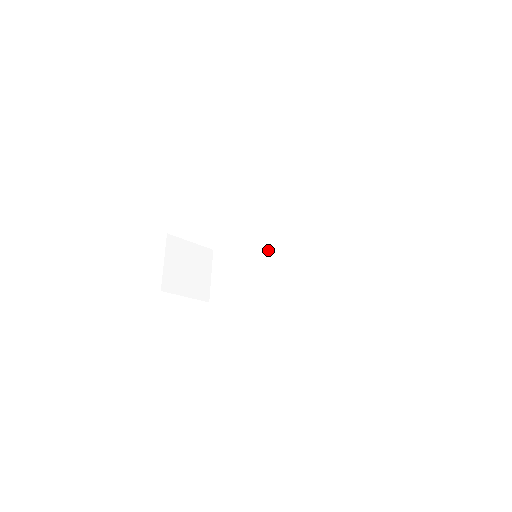
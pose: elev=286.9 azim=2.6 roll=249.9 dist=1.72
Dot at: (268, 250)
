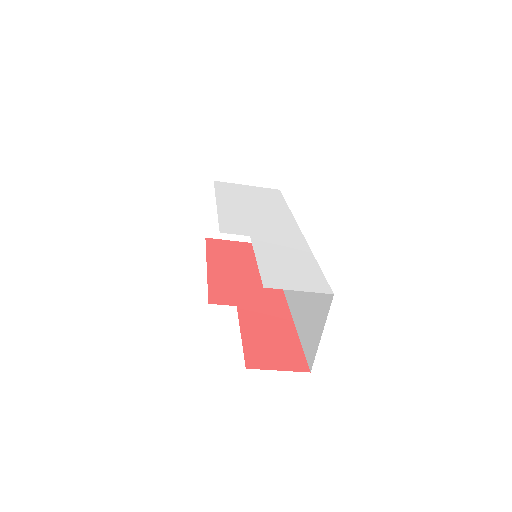
Dot at: occluded
